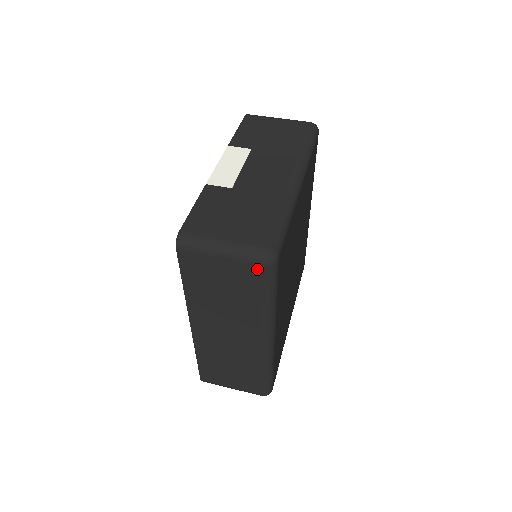
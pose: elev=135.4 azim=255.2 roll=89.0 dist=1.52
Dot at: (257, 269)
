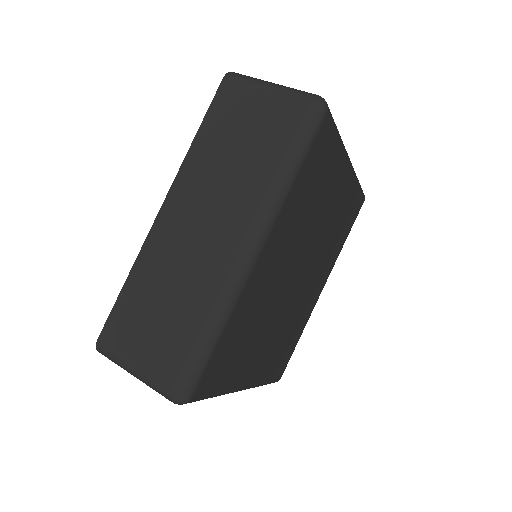
Dot at: (300, 108)
